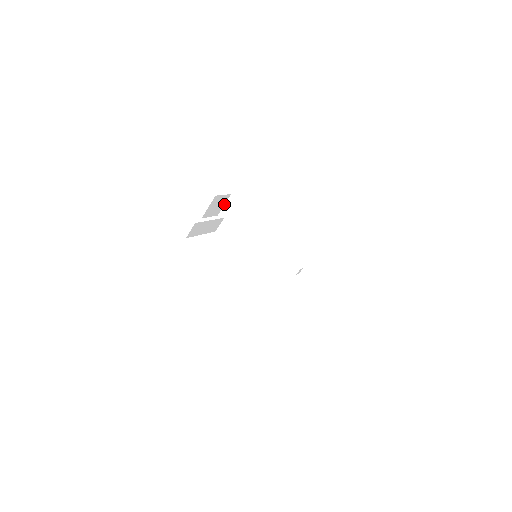
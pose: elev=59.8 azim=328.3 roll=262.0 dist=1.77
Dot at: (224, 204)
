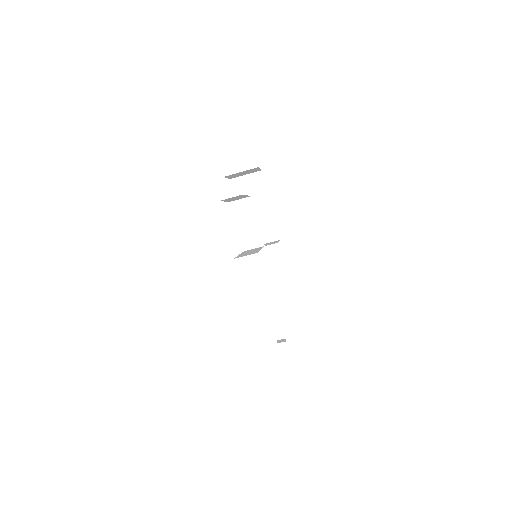
Dot at: (246, 174)
